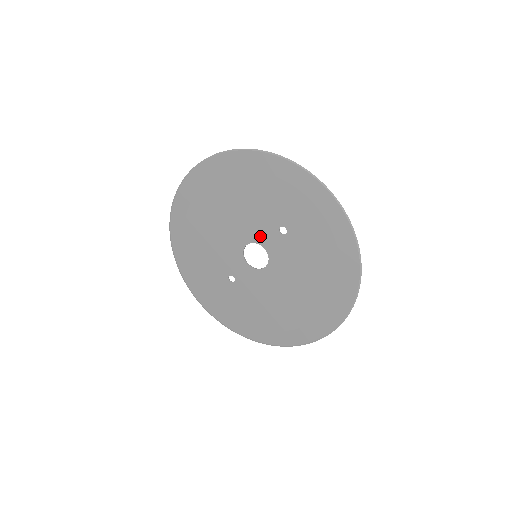
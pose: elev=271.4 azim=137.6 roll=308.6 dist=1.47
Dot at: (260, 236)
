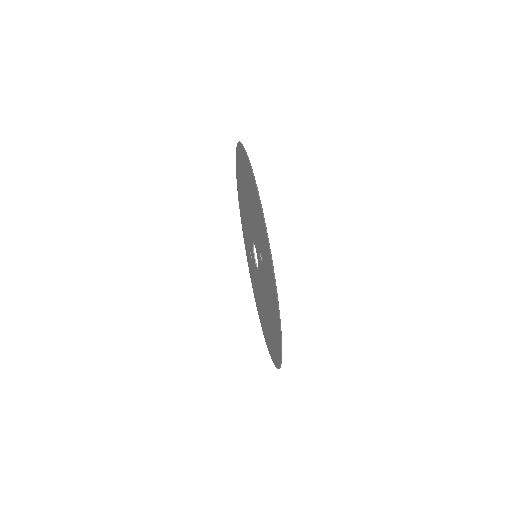
Dot at: (256, 244)
